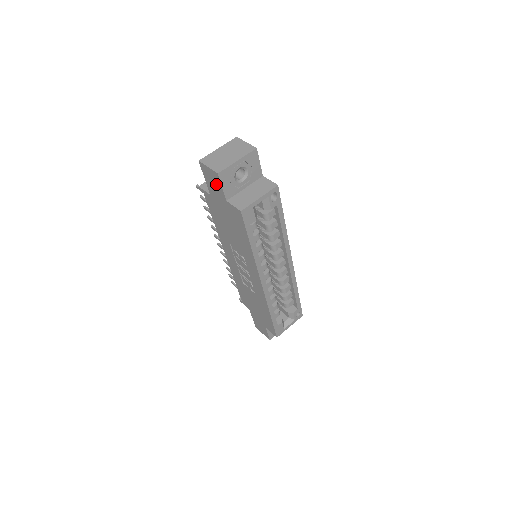
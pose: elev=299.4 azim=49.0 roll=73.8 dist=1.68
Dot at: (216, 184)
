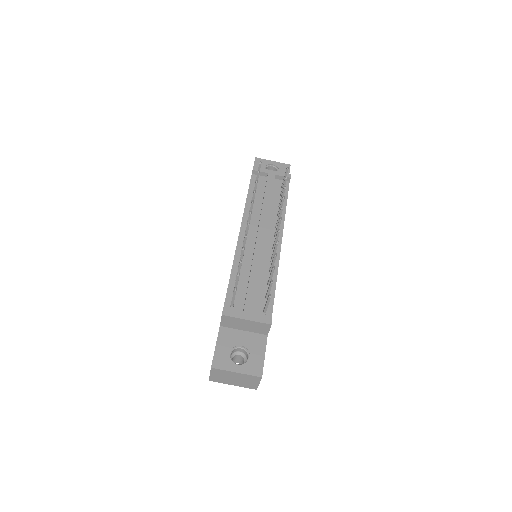
Dot at: occluded
